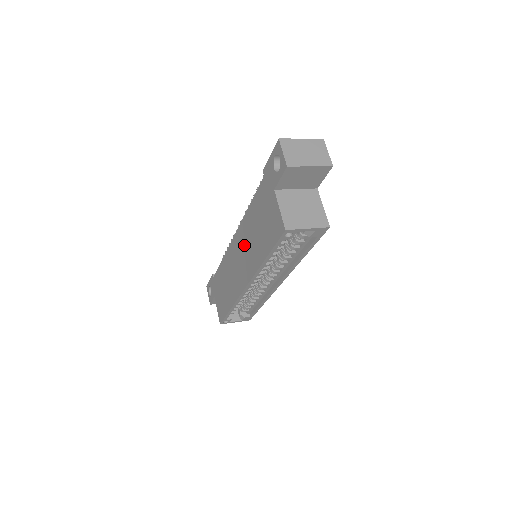
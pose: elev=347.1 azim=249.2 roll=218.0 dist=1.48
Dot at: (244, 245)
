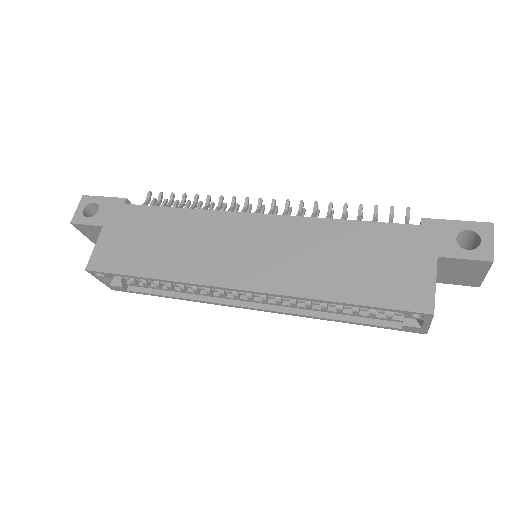
Dot at: (286, 245)
